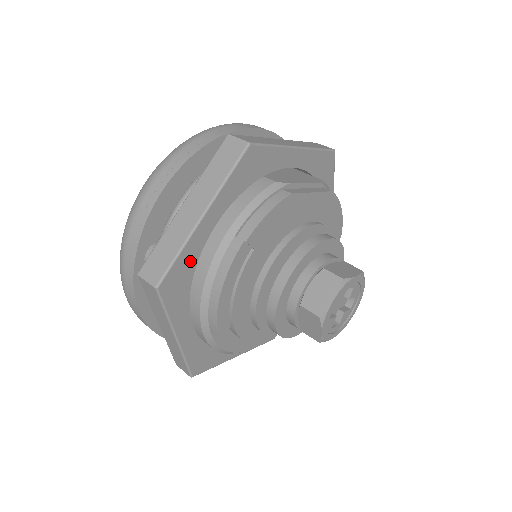
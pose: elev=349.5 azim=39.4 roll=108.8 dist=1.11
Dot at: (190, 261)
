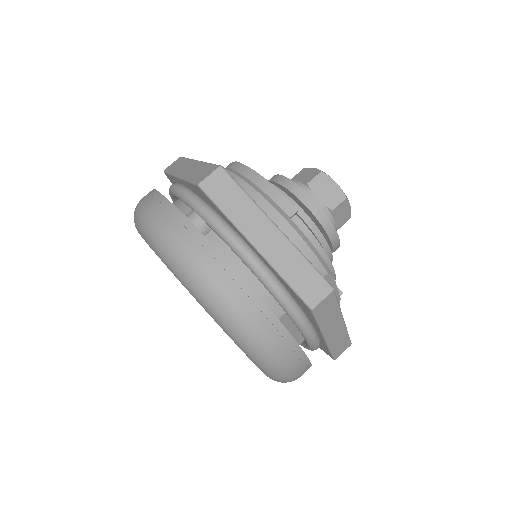
Dot at: occluded
